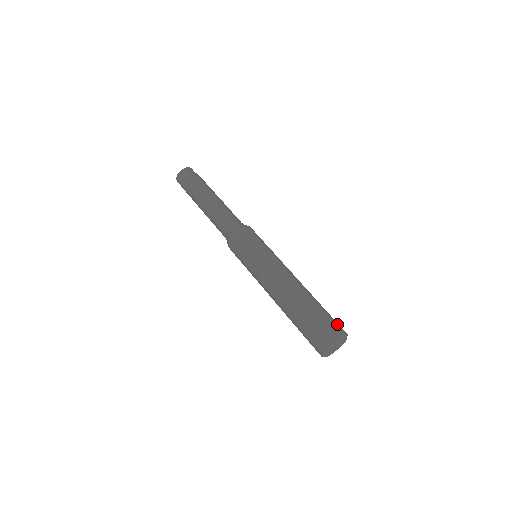
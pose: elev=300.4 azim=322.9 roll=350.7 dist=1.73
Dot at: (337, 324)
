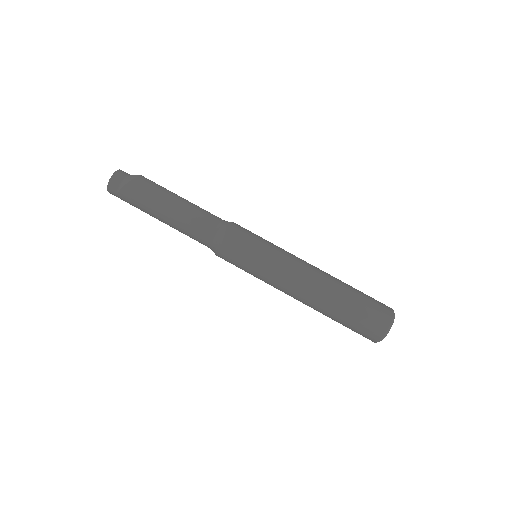
Dot at: occluded
